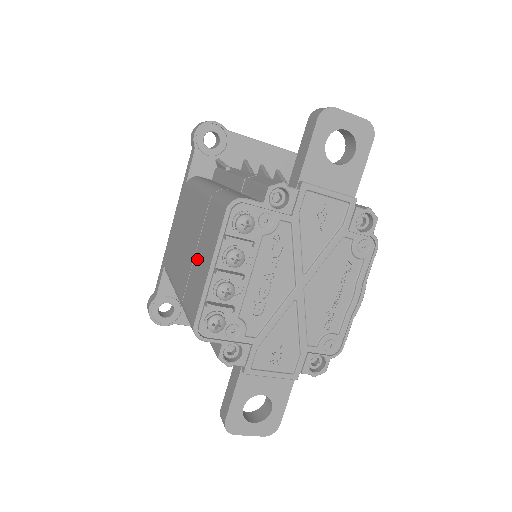
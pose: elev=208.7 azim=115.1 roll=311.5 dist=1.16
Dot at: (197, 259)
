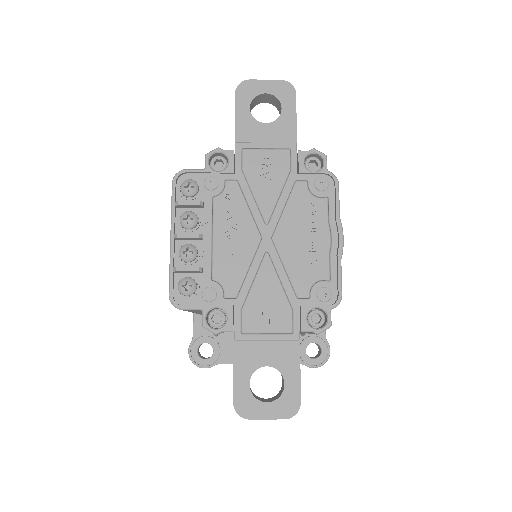
Dot at: occluded
